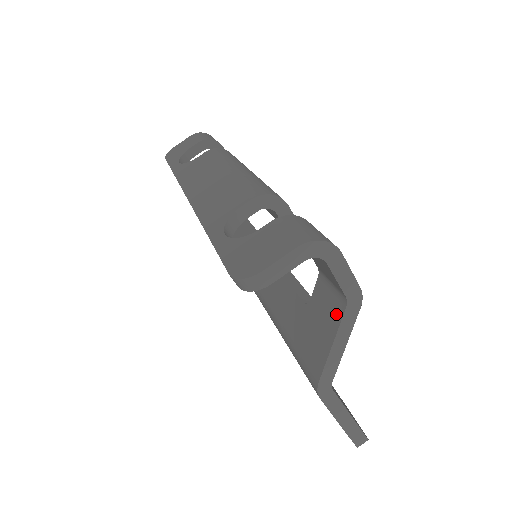
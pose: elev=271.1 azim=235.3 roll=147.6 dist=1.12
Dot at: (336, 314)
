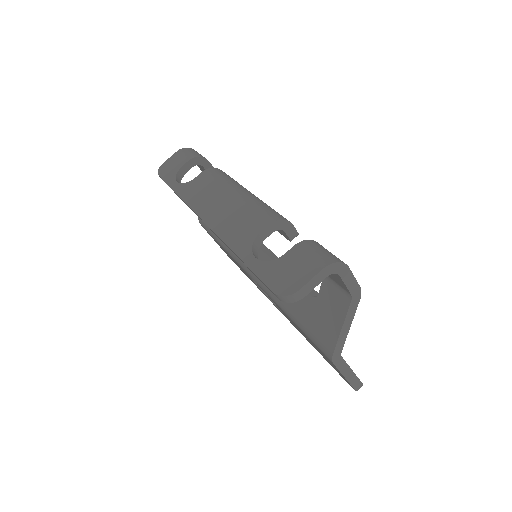
Dot at: (343, 306)
